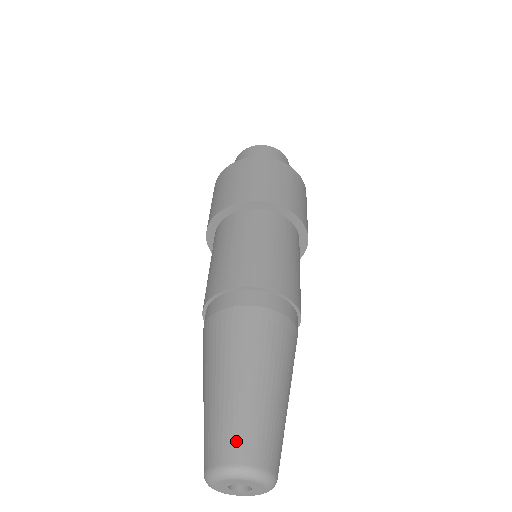
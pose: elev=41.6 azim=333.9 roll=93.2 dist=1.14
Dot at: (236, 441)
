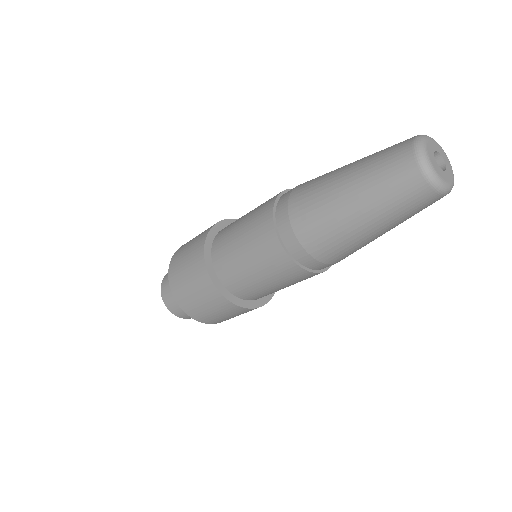
Dot at: (394, 155)
